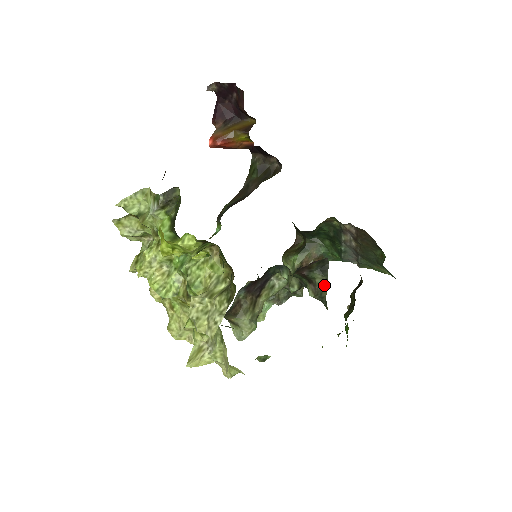
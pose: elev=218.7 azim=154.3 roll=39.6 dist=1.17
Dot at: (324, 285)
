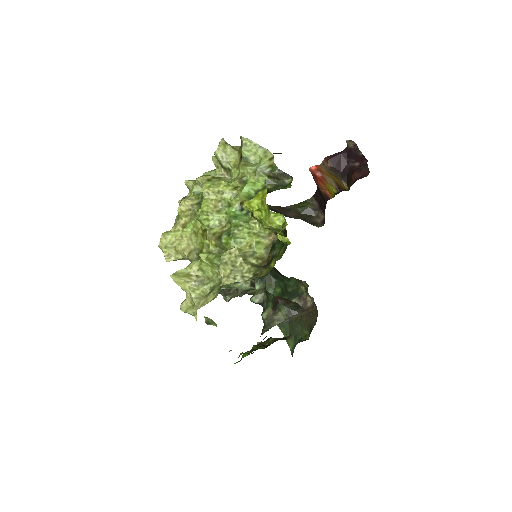
Dot at: (280, 320)
